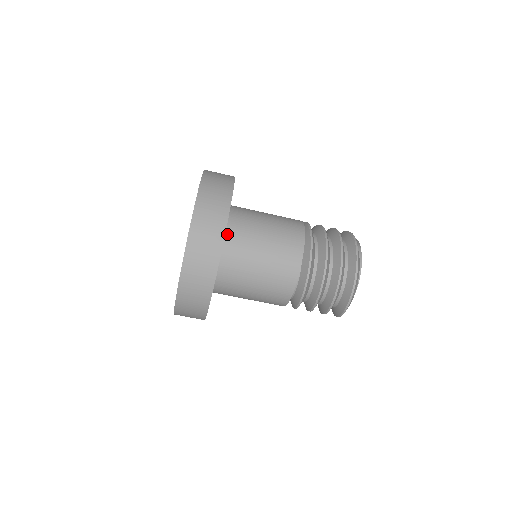
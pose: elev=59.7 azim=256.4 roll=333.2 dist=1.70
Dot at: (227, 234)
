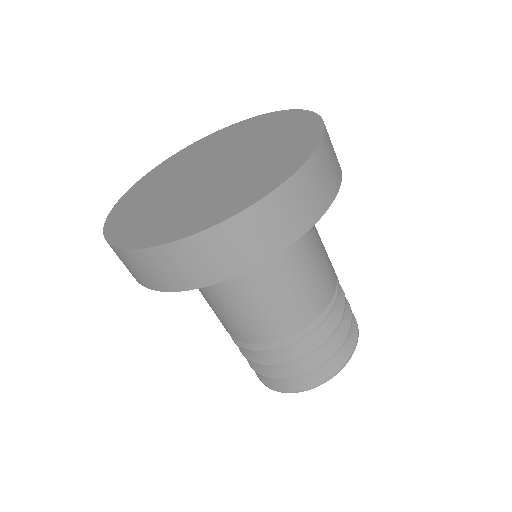
Dot at: occluded
